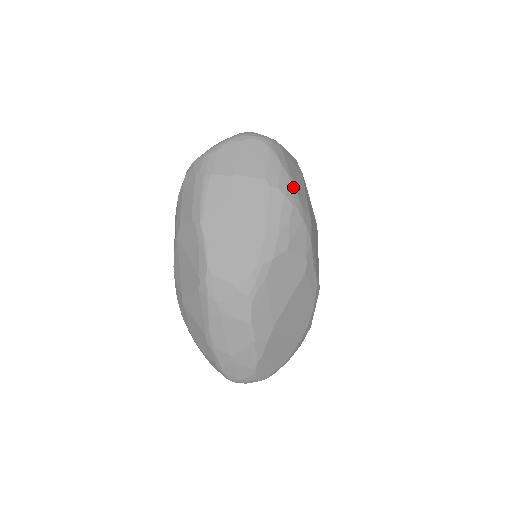
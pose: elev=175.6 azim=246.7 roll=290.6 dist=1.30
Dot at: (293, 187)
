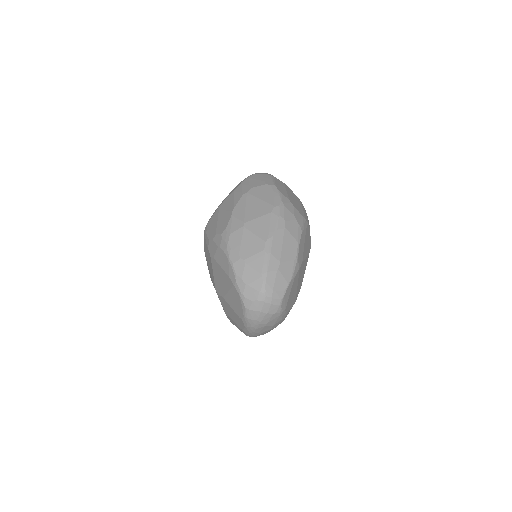
Dot at: occluded
